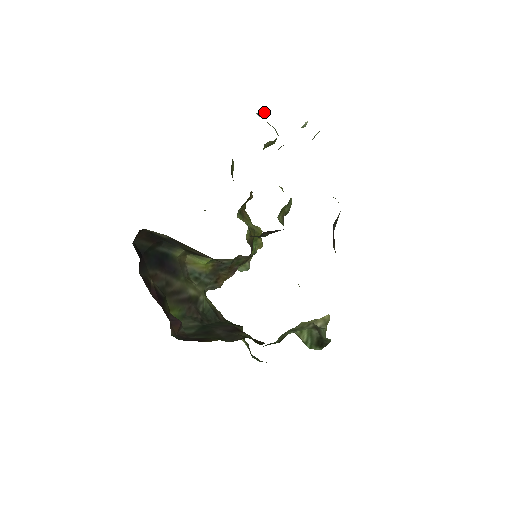
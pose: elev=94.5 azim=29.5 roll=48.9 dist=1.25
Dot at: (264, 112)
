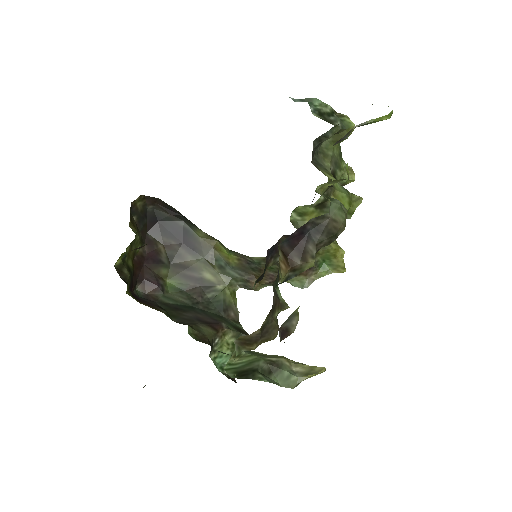
Dot at: occluded
